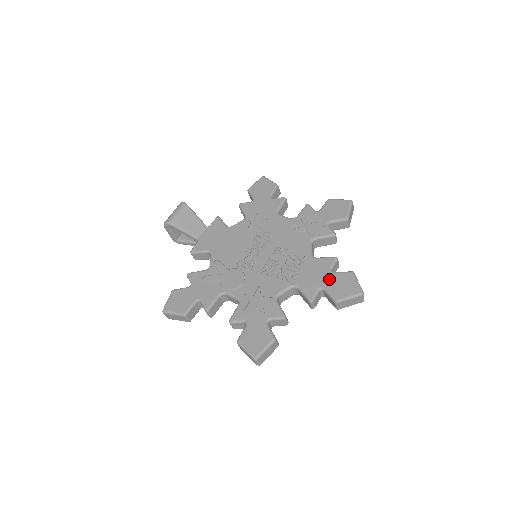
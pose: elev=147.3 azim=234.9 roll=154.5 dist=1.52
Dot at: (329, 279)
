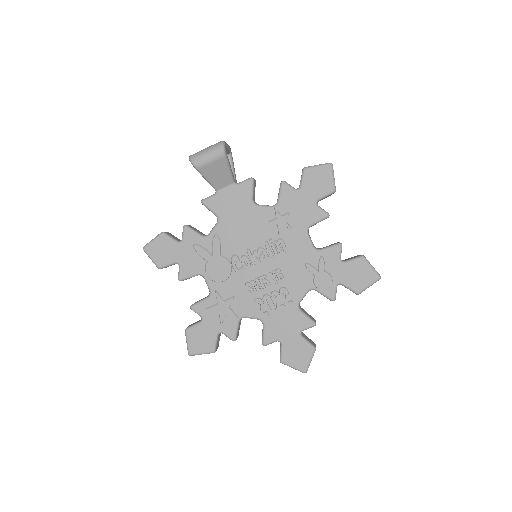
Dot at: (292, 340)
